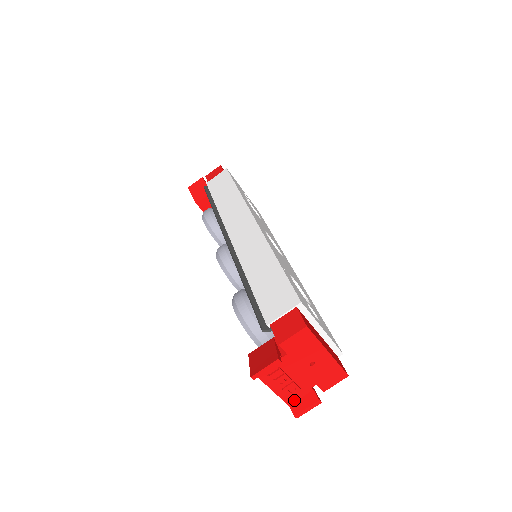
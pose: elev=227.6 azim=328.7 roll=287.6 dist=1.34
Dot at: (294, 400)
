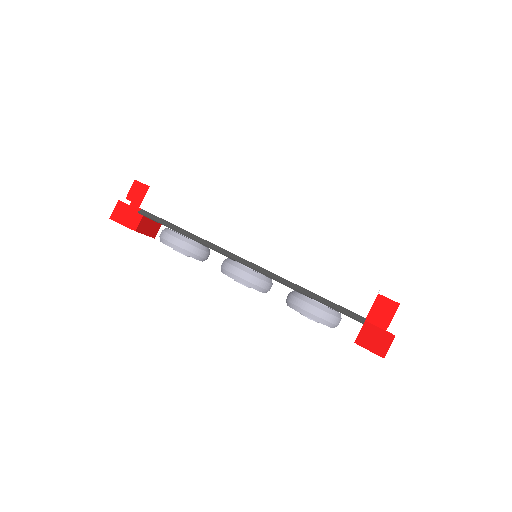
Dot at: occluded
